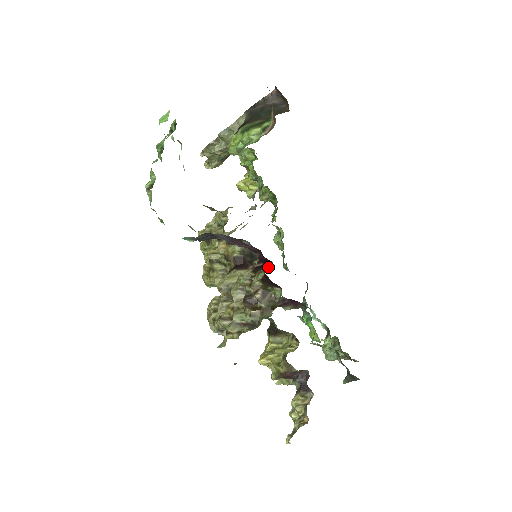
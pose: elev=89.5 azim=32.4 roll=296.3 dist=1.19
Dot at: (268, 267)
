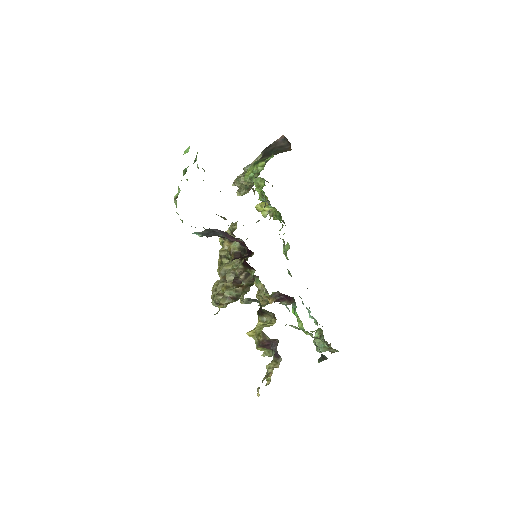
Dot at: (251, 256)
